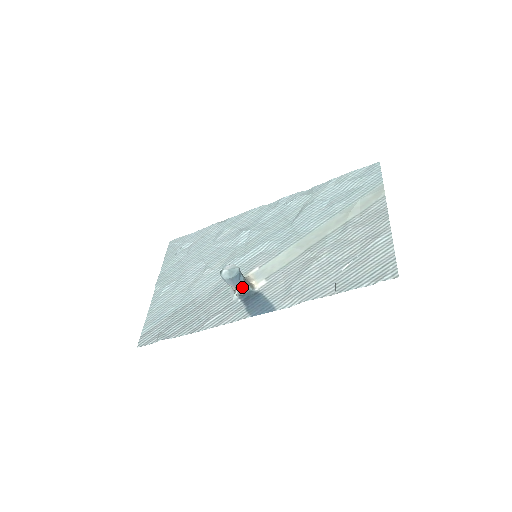
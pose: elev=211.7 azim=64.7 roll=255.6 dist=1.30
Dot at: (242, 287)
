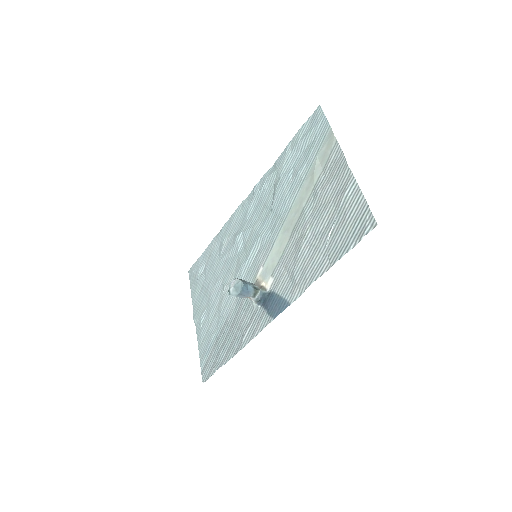
Dot at: (255, 294)
